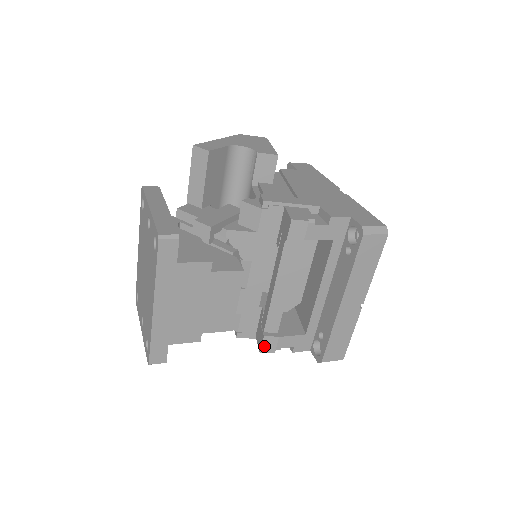
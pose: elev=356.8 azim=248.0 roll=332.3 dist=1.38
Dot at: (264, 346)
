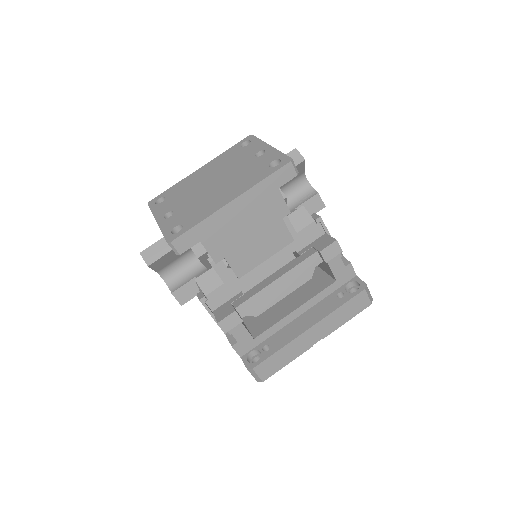
Dot at: (226, 319)
